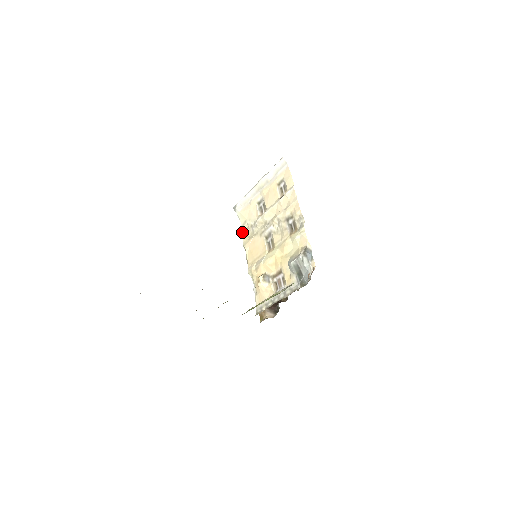
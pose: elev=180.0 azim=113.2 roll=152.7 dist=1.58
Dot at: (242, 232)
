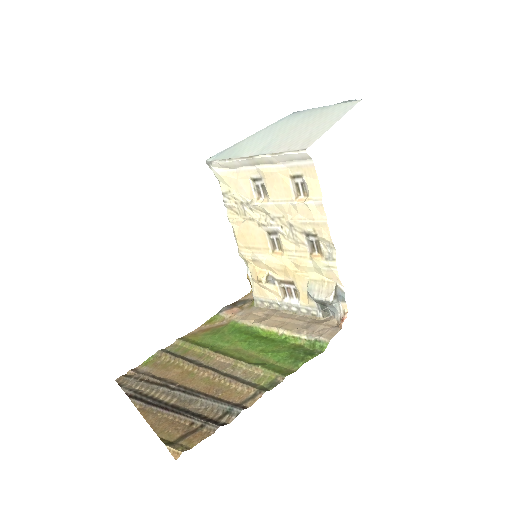
Dot at: (225, 202)
